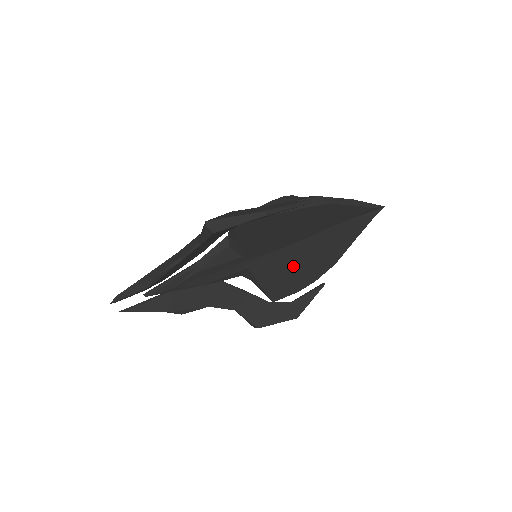
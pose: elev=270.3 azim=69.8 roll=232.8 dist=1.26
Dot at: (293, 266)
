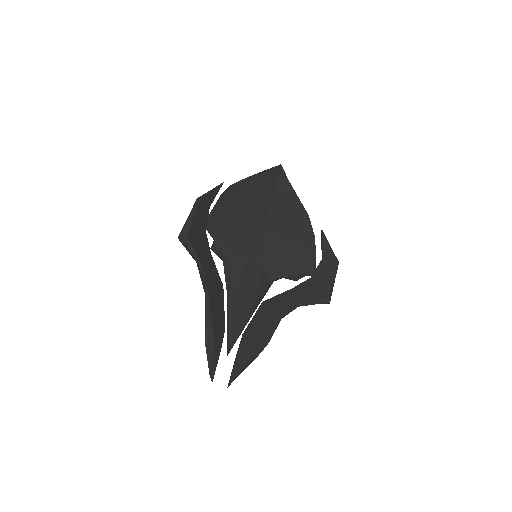
Dot at: (286, 239)
